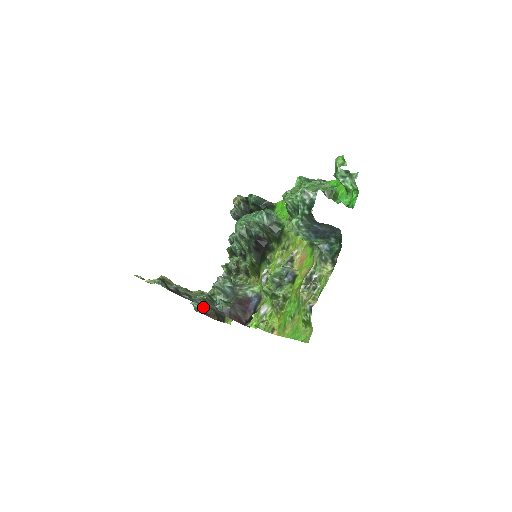
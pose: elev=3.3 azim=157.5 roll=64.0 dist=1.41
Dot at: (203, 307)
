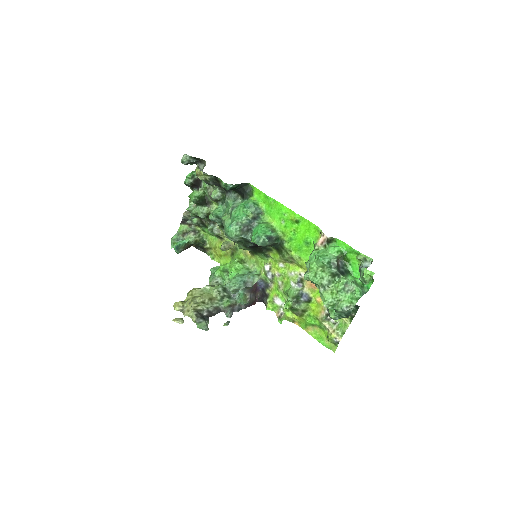
Dot at: (184, 249)
